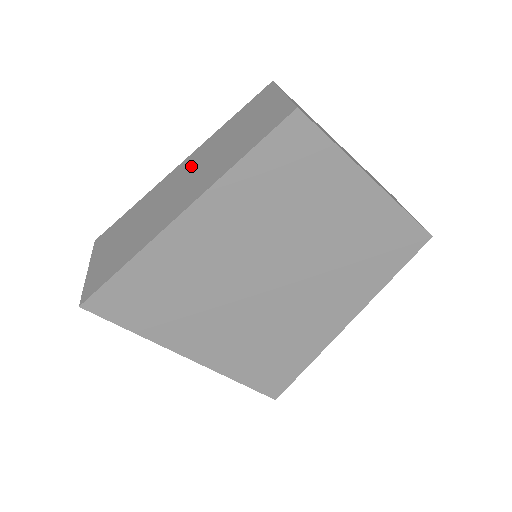
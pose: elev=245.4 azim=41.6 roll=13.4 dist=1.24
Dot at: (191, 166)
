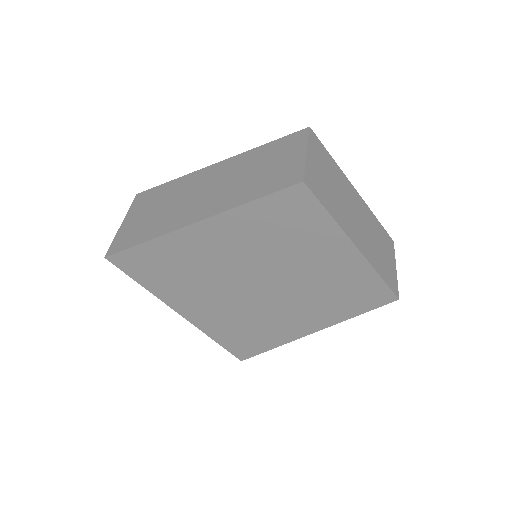
Dot at: (220, 174)
